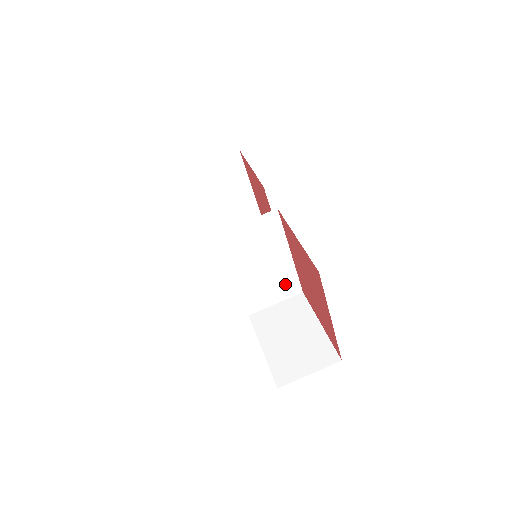
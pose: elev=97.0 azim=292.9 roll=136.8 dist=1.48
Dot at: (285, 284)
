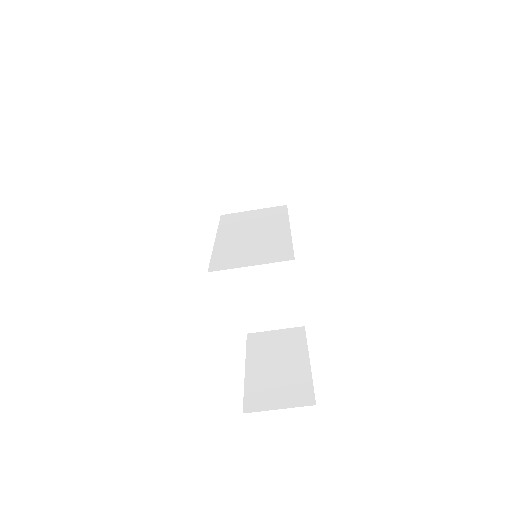
Dot at: occluded
